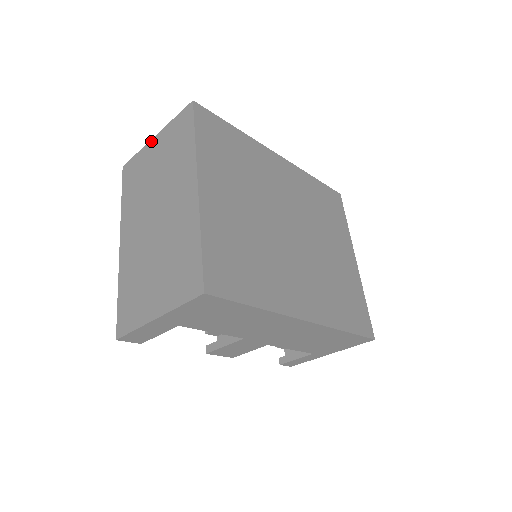
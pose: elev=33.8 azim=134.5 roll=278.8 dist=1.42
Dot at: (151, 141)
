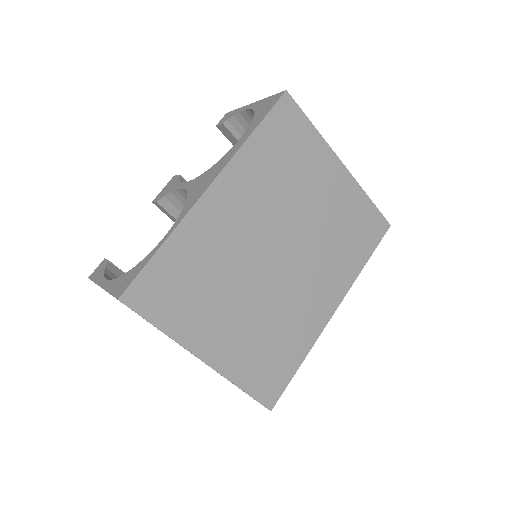
Dot at: occluded
